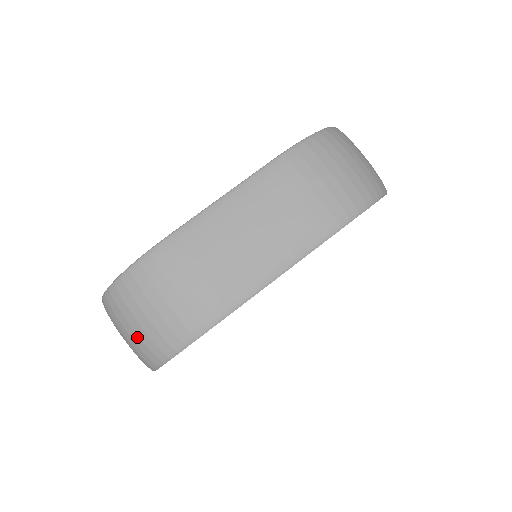
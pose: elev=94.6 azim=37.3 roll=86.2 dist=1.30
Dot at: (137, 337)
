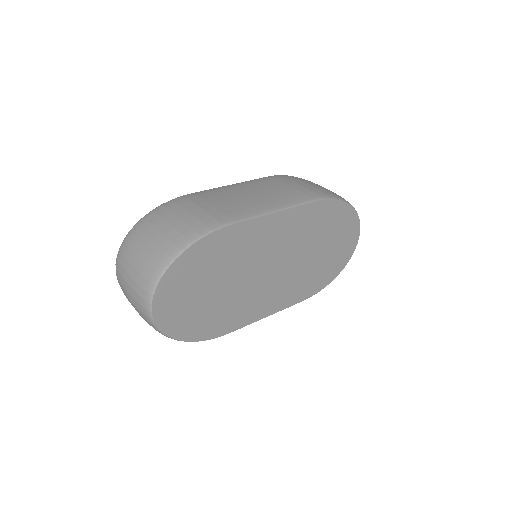
Dot at: (146, 253)
